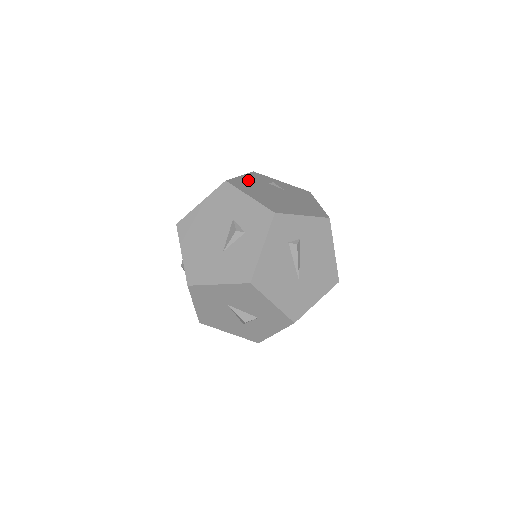
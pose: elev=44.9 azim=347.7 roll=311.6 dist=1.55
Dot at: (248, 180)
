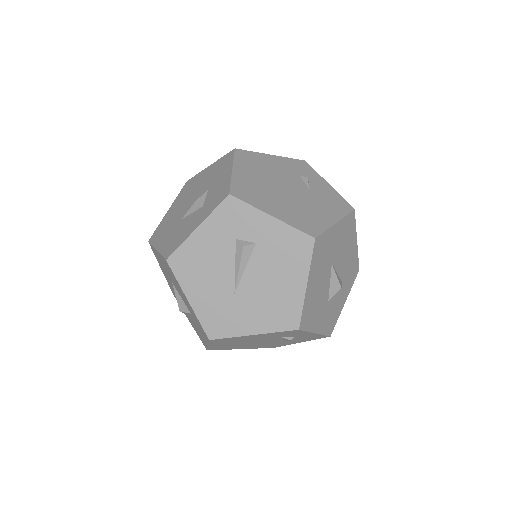
Dot at: (272, 161)
